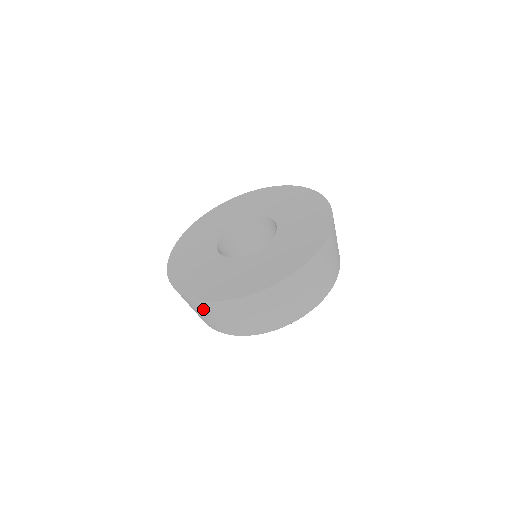
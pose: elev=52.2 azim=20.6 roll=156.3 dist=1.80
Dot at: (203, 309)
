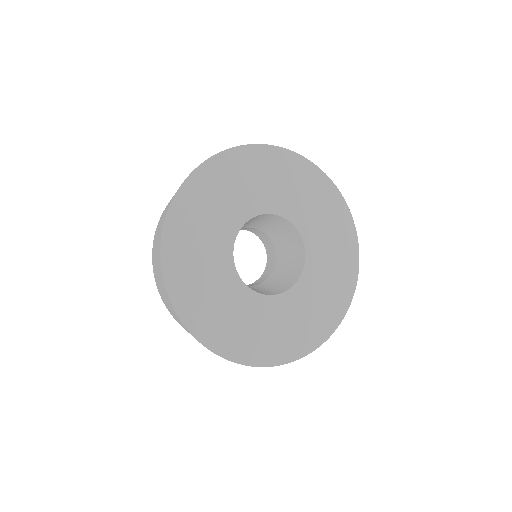
Dot at: occluded
